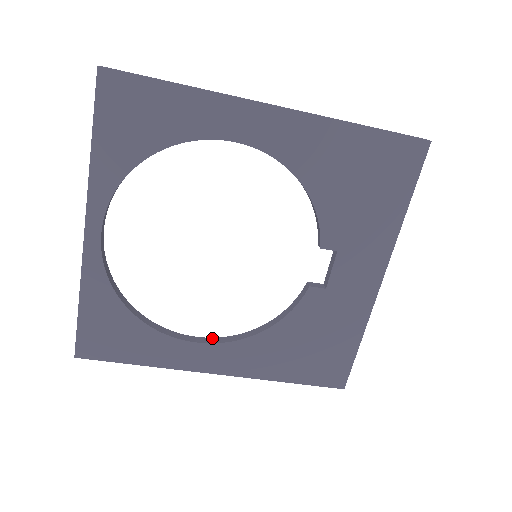
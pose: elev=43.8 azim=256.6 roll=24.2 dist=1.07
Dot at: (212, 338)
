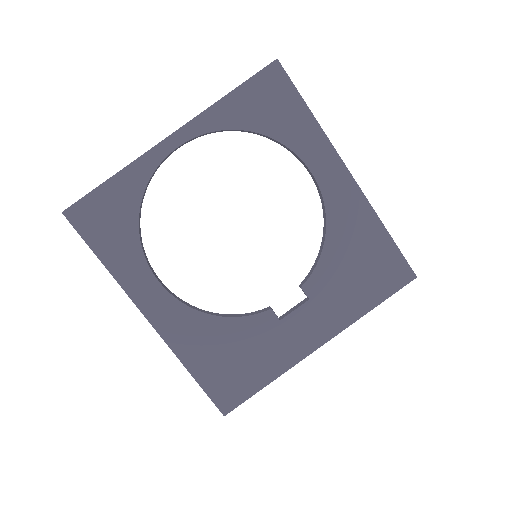
Dot at: occluded
